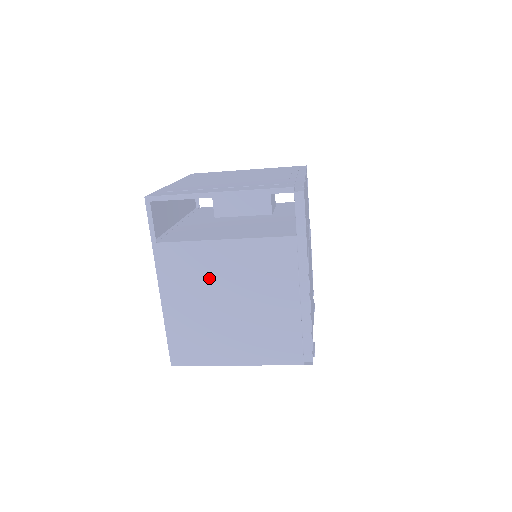
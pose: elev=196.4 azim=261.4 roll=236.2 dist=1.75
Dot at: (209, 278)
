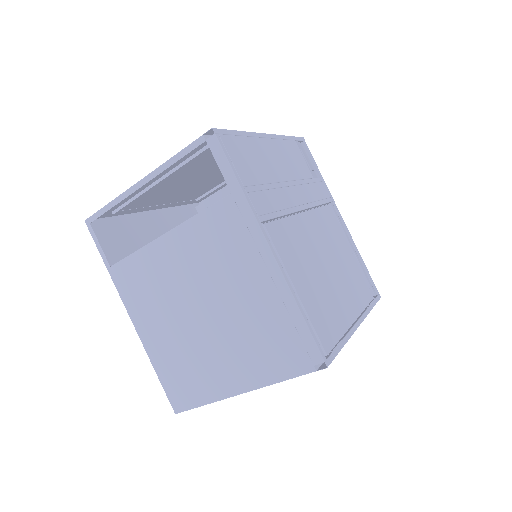
Dot at: (168, 287)
